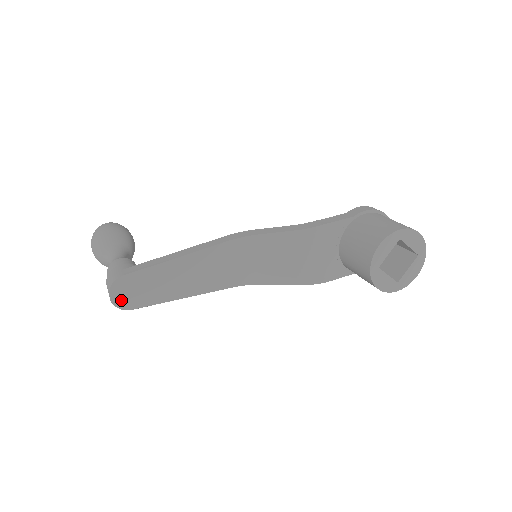
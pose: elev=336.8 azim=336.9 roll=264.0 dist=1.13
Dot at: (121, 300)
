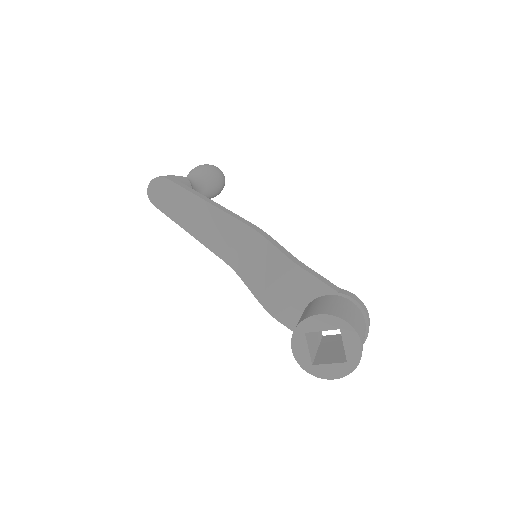
Dot at: (153, 192)
